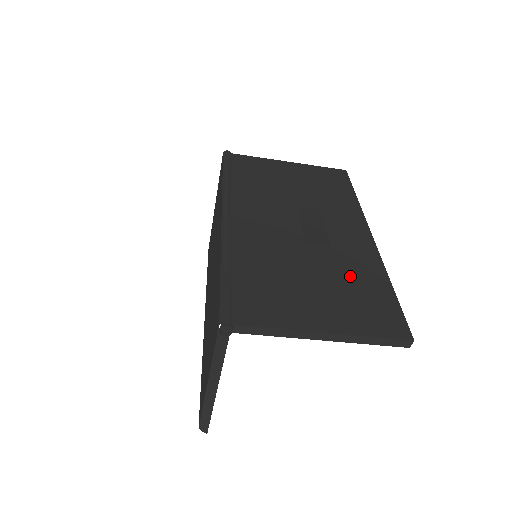
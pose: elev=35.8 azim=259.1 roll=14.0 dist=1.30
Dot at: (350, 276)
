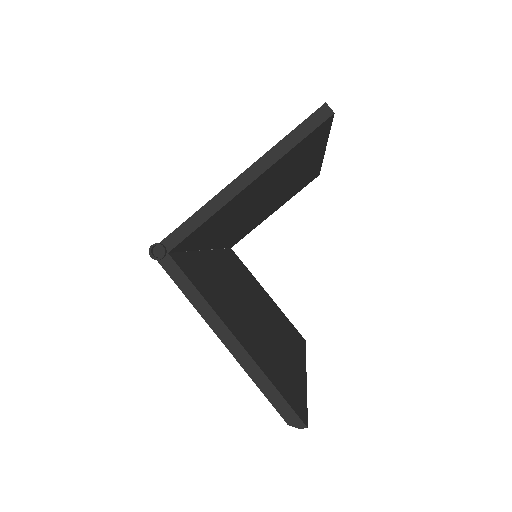
Dot at: occluded
